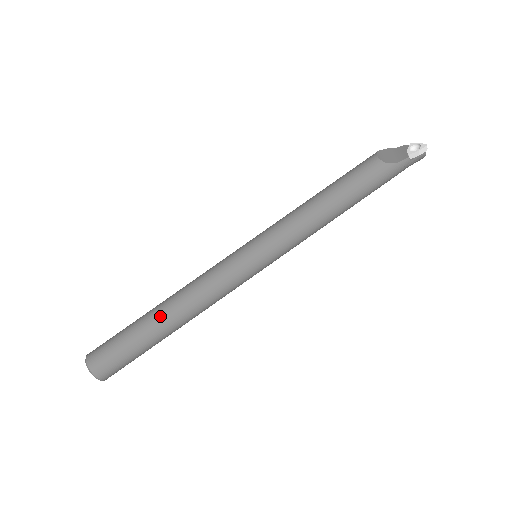
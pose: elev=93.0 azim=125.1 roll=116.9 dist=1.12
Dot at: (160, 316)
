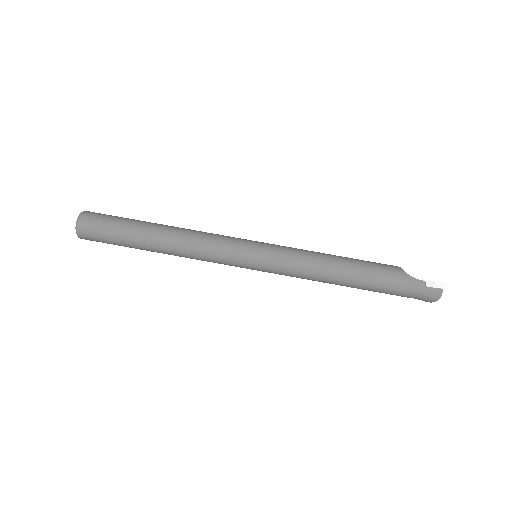
Dot at: (158, 225)
